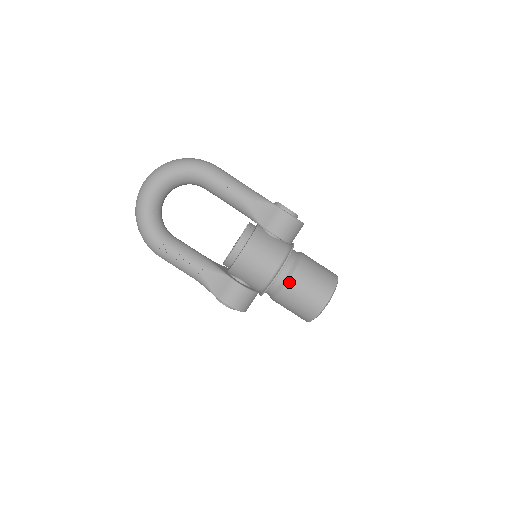
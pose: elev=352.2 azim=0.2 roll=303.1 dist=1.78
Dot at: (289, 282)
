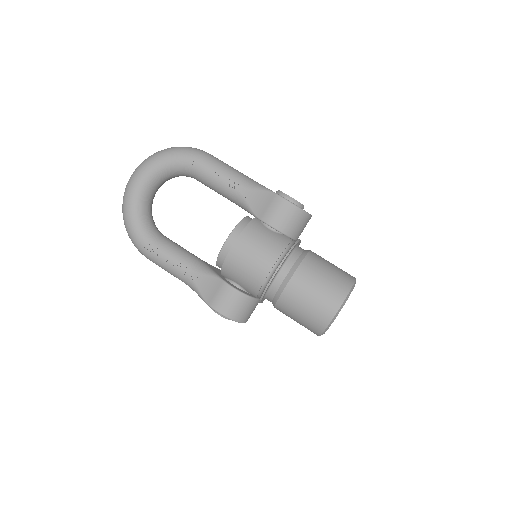
Dot at: (290, 283)
